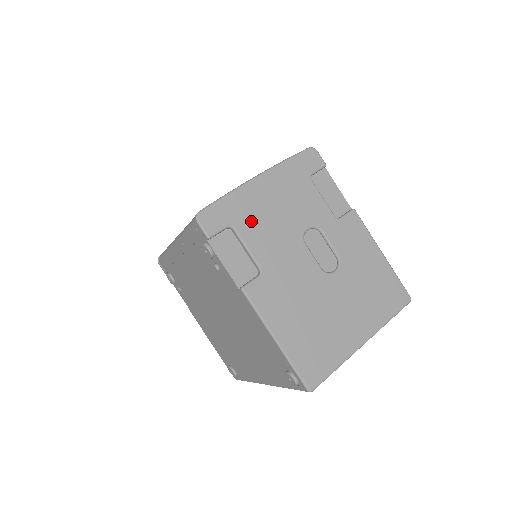
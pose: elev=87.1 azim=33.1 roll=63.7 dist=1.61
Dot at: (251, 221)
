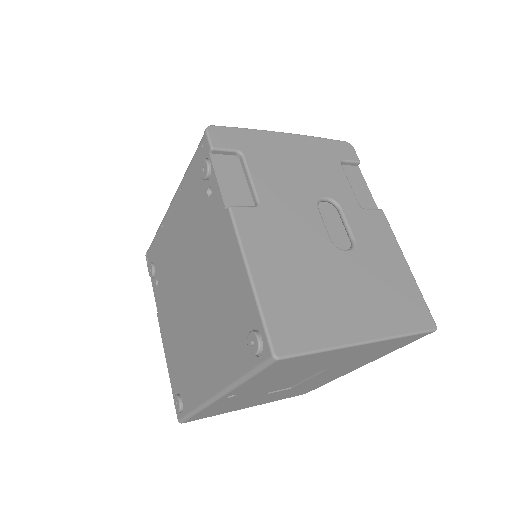
Dot at: (264, 159)
